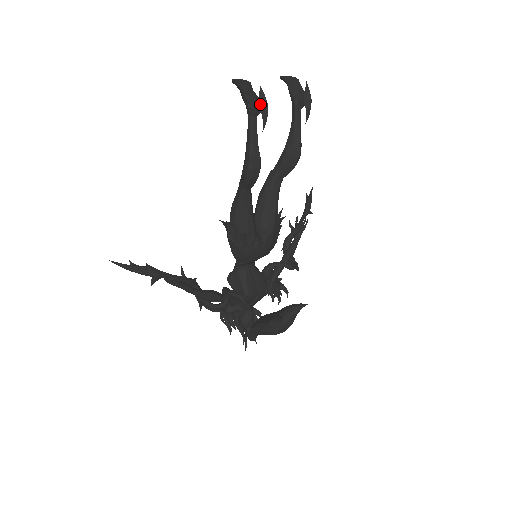
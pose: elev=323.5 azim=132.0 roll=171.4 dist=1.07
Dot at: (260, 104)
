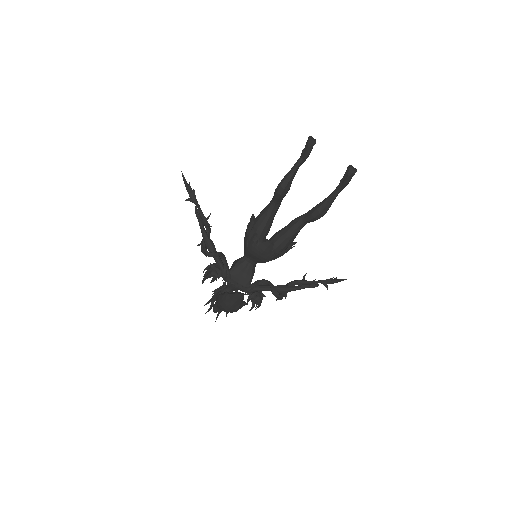
Dot at: (307, 152)
